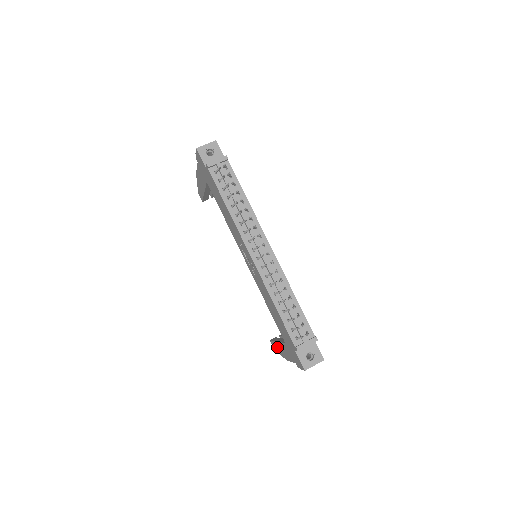
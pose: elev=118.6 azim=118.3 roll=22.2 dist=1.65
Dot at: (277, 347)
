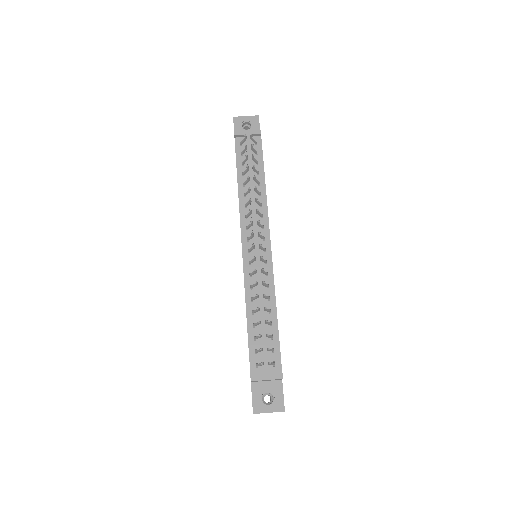
Dot at: occluded
